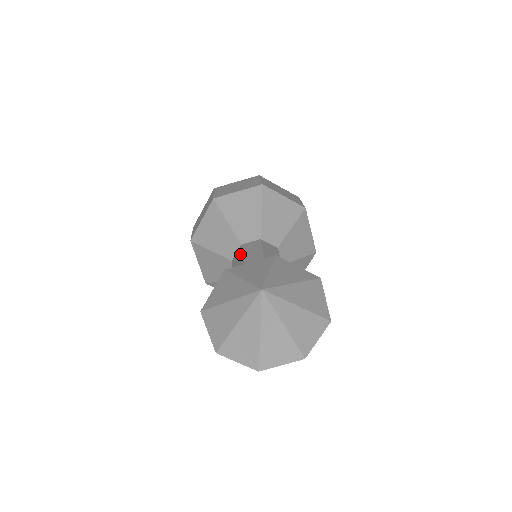
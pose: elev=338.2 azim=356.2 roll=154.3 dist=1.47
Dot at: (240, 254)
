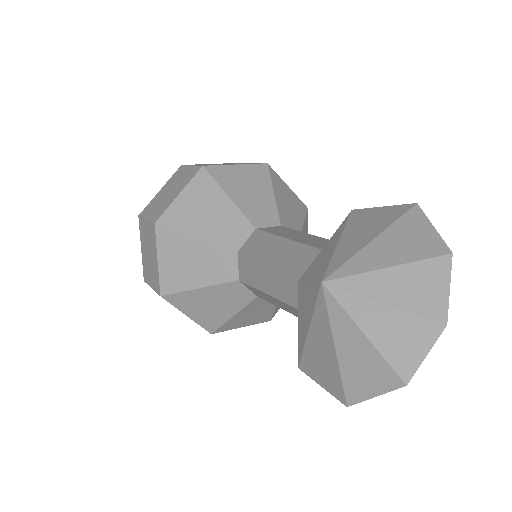
Dot at: (266, 236)
